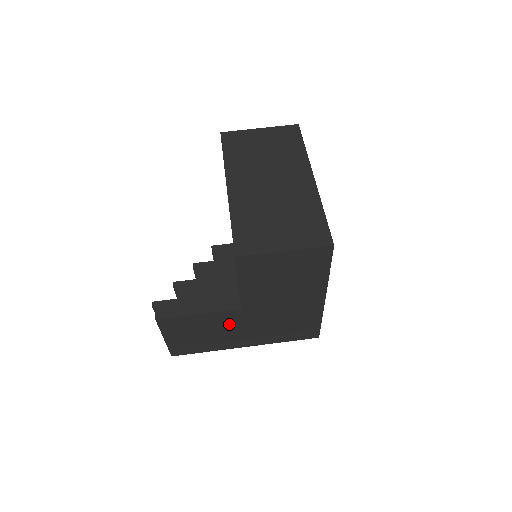
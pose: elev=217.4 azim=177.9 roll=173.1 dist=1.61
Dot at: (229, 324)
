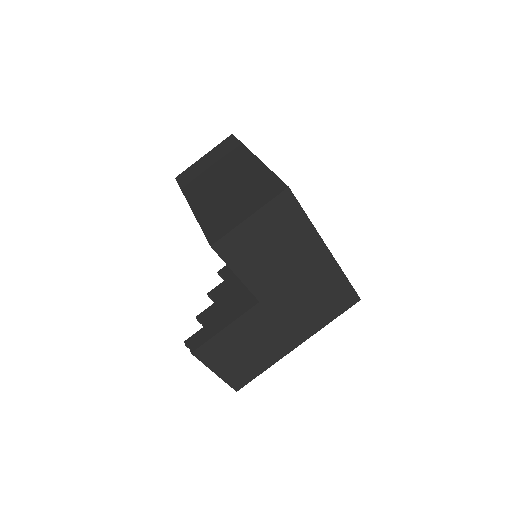
Dot at: (262, 326)
